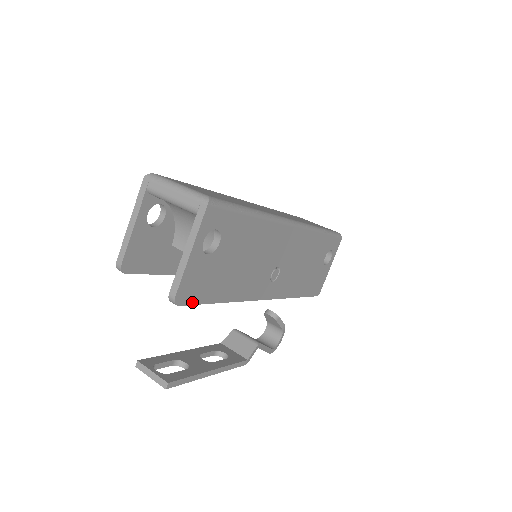
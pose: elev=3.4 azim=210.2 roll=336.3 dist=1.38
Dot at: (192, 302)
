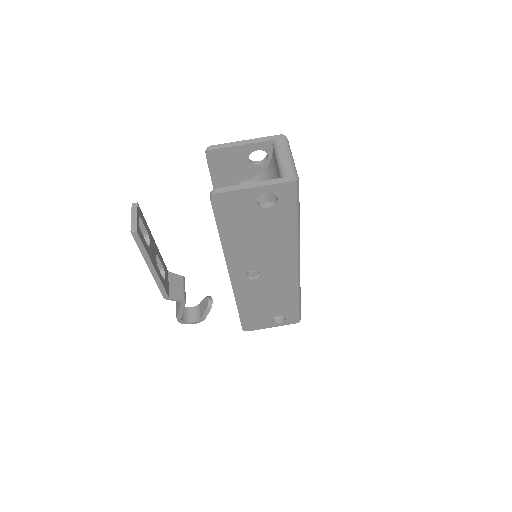
Dot at: (216, 210)
